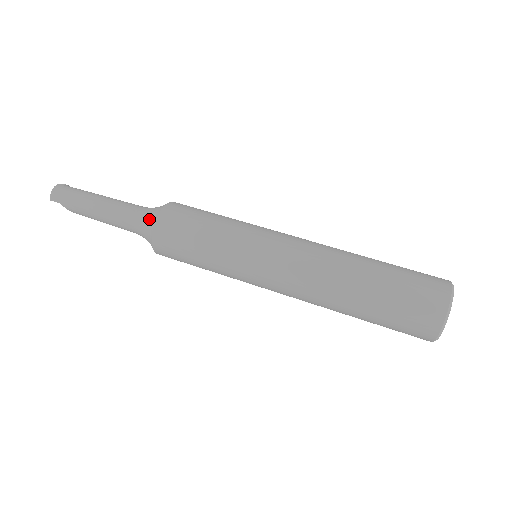
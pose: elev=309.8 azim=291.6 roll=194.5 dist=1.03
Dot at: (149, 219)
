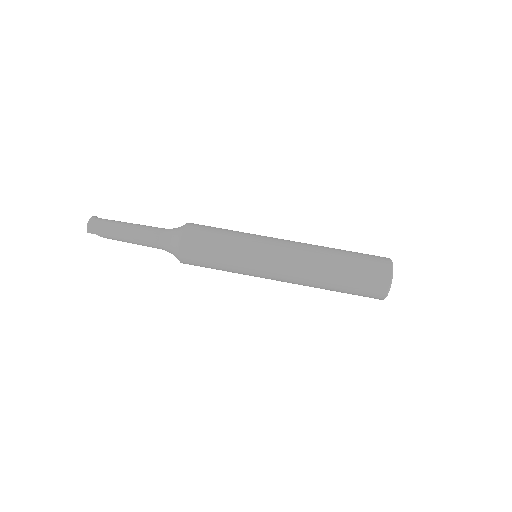
Dot at: (173, 242)
